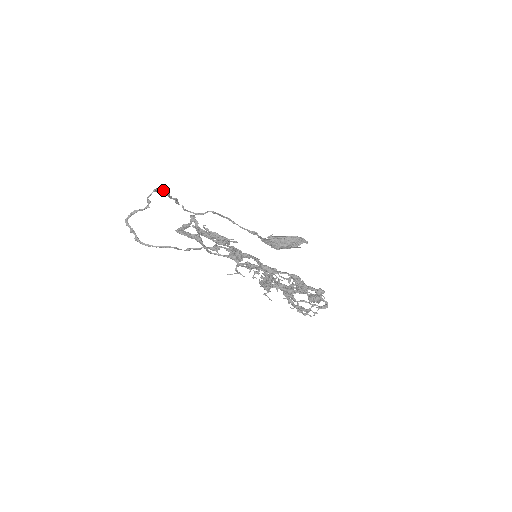
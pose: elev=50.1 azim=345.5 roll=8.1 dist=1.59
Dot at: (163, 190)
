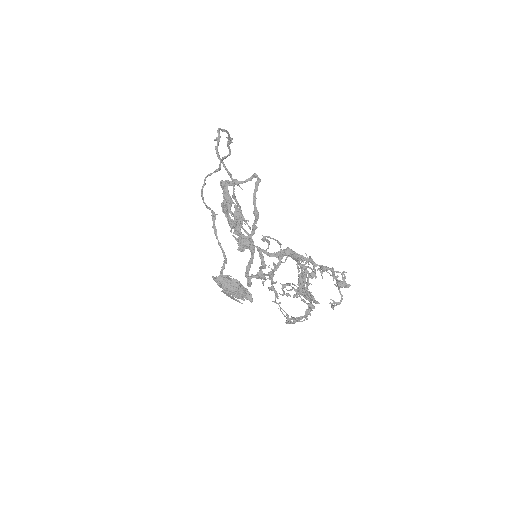
Dot at: (229, 148)
